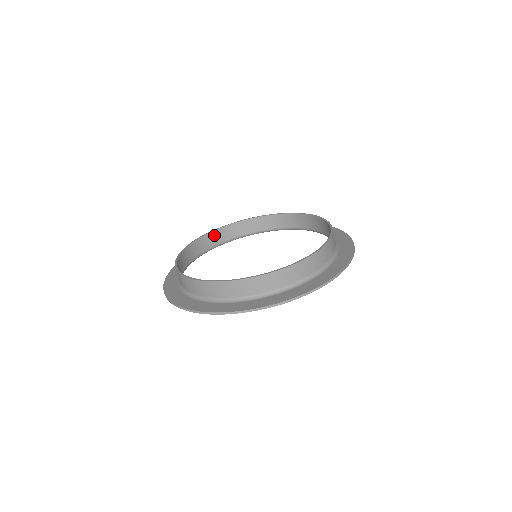
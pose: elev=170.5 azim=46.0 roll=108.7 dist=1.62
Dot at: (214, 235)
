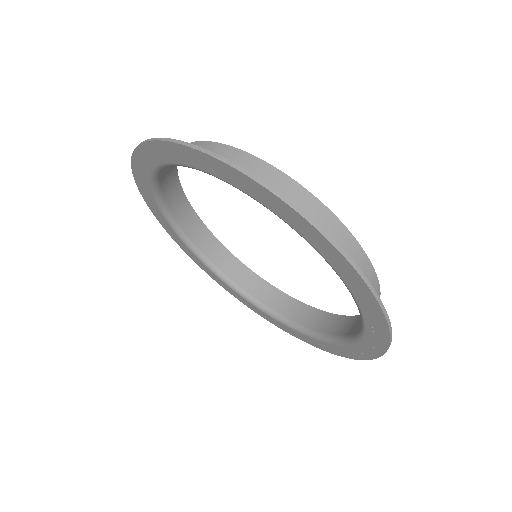
Dot at: (285, 300)
